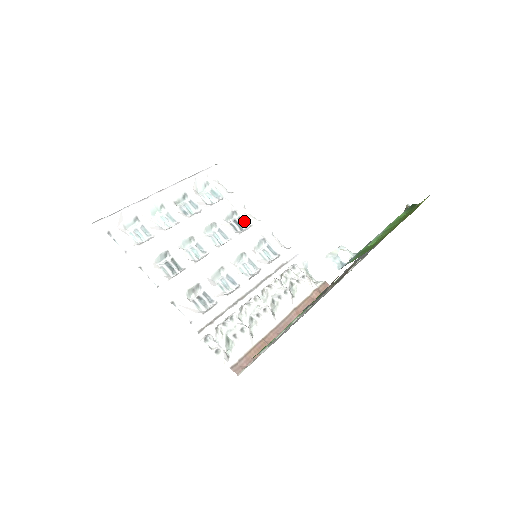
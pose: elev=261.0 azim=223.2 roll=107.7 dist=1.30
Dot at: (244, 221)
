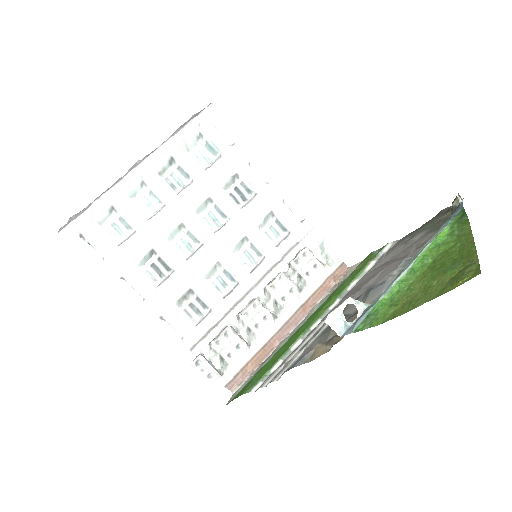
Dot at: (248, 187)
